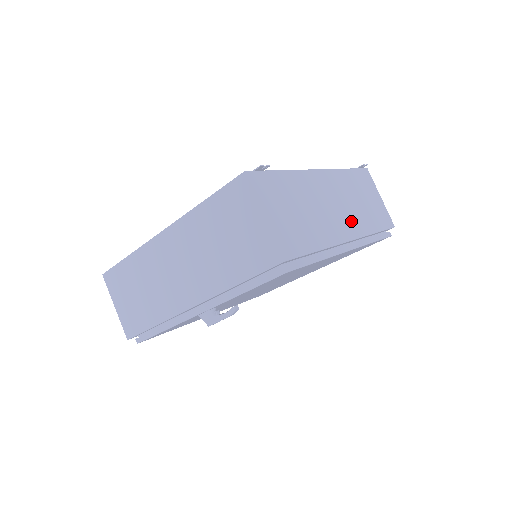
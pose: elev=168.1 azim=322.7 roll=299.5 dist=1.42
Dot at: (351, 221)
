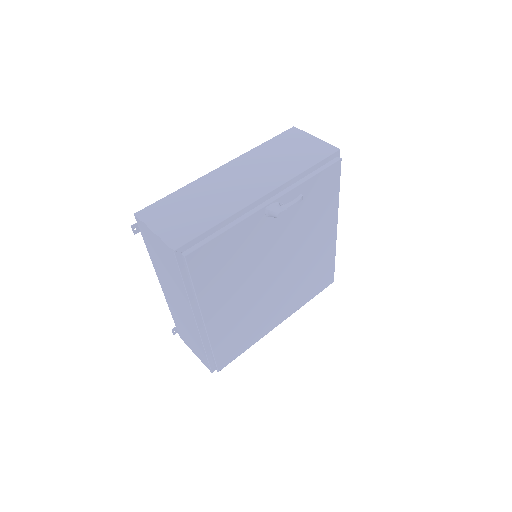
Dot at: occluded
